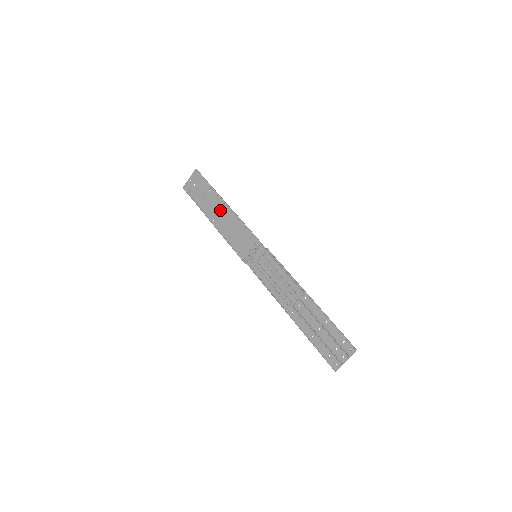
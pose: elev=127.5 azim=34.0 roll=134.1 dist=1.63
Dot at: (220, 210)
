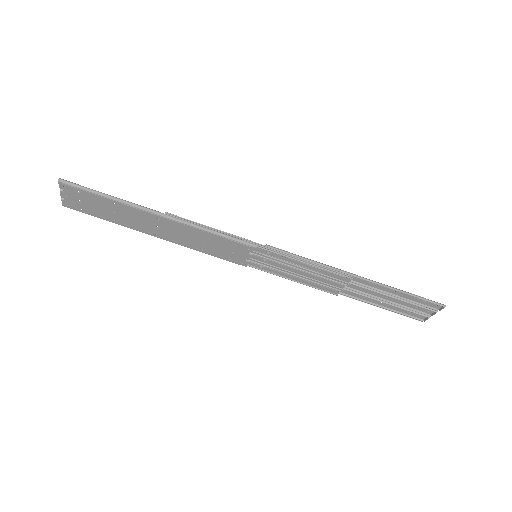
Dot at: (157, 224)
